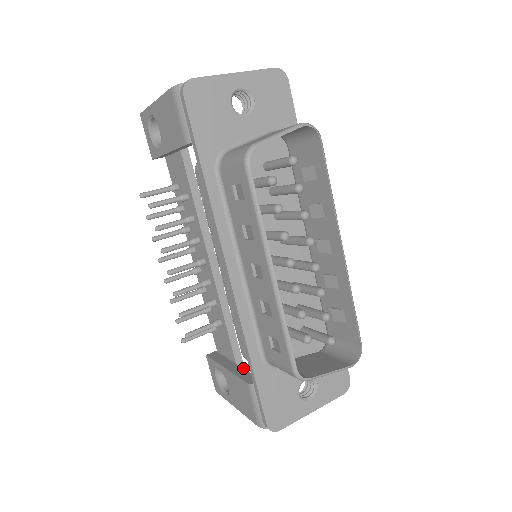
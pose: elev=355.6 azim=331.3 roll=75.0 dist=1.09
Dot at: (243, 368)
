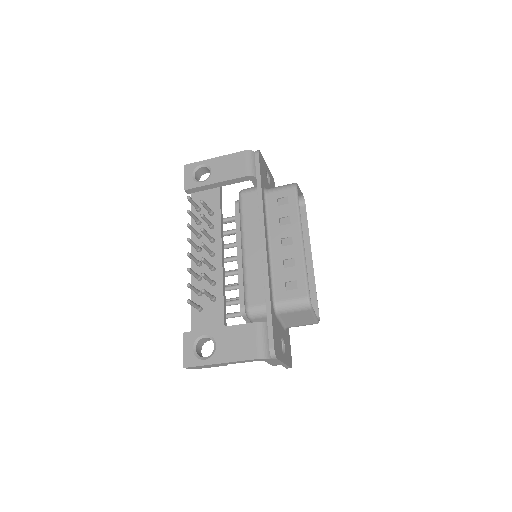
Dot at: occluded
